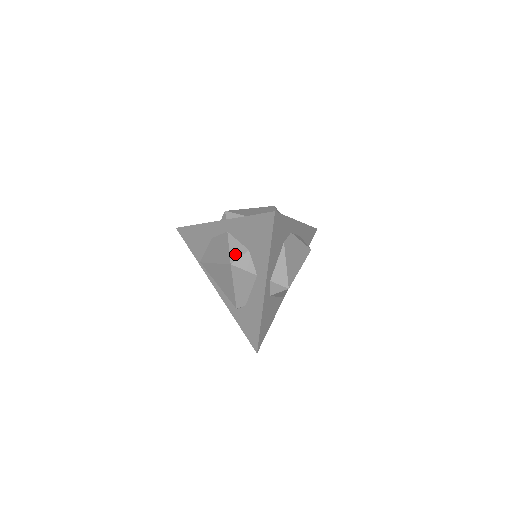
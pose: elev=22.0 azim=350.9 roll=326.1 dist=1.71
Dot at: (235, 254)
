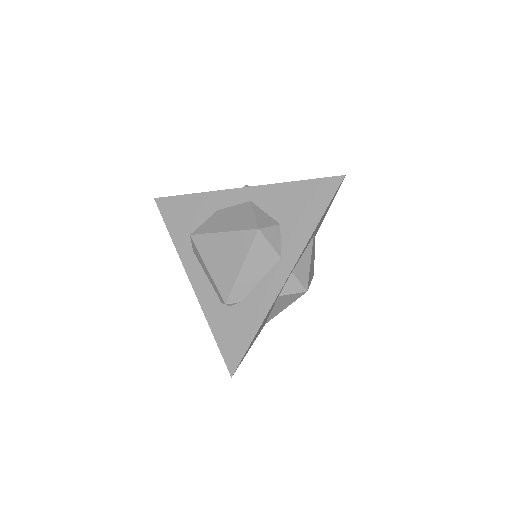
Dot at: (263, 222)
